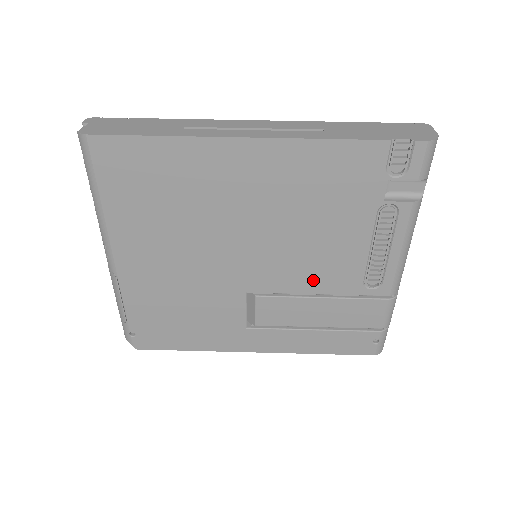
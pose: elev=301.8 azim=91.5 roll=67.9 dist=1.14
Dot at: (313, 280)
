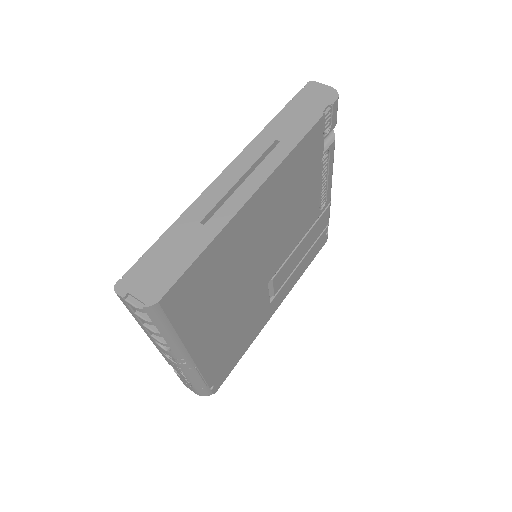
Dot at: (298, 236)
